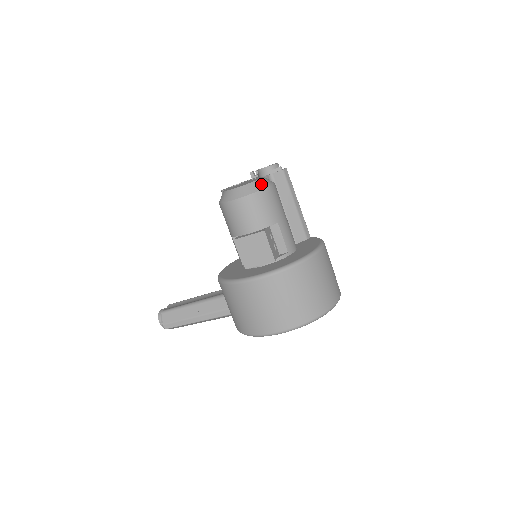
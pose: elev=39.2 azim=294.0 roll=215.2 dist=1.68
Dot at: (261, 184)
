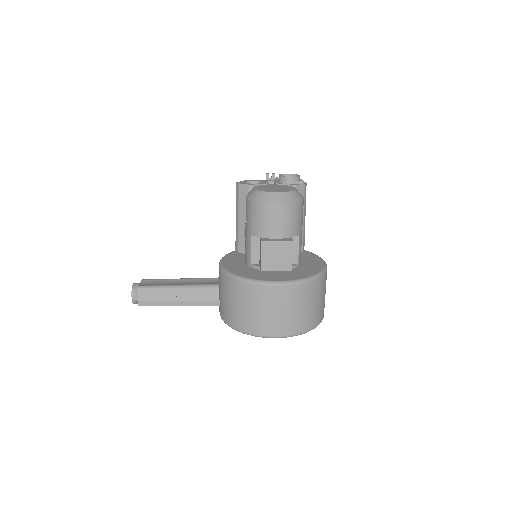
Dot at: (297, 196)
